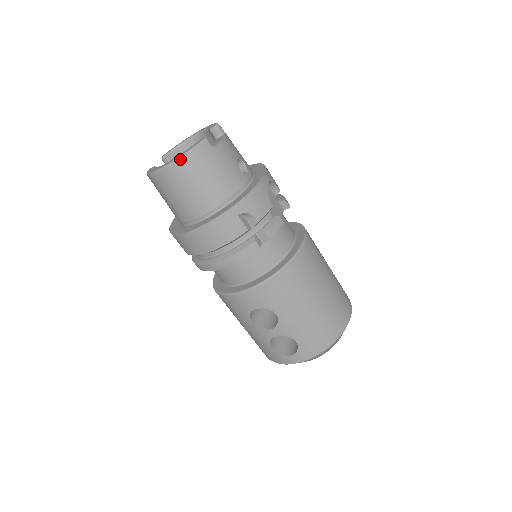
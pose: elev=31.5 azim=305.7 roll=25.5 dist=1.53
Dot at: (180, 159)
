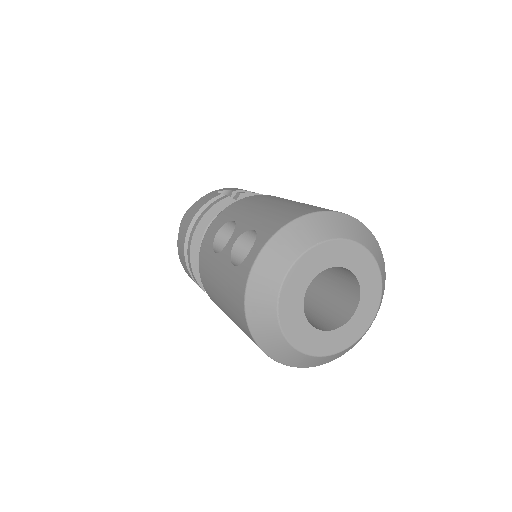
Dot at: occluded
